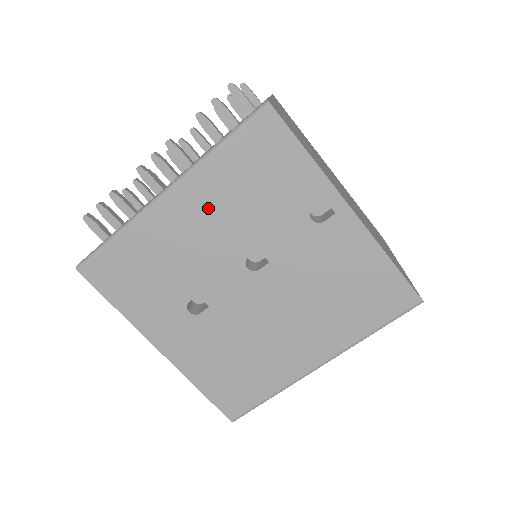
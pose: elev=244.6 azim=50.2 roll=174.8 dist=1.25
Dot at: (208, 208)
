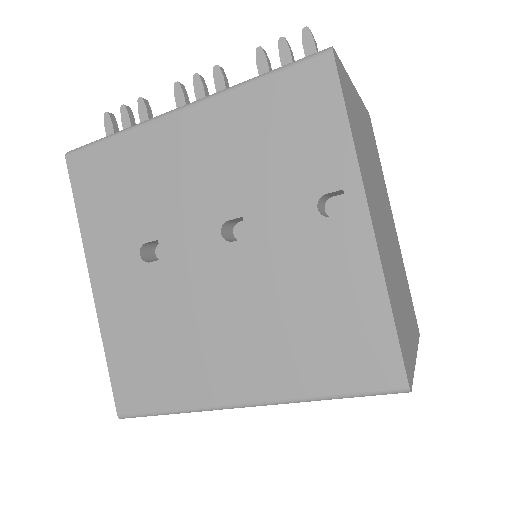
Dot at: (214, 143)
